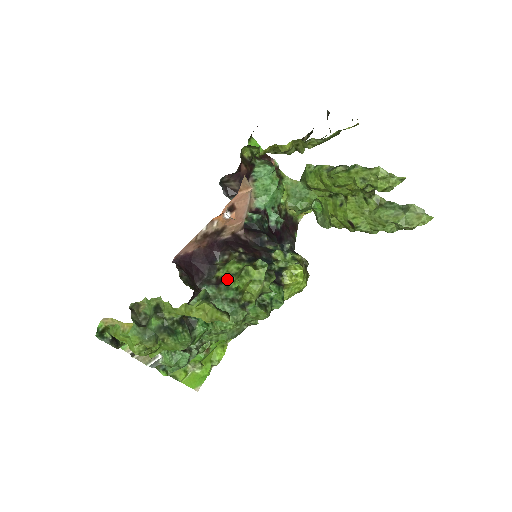
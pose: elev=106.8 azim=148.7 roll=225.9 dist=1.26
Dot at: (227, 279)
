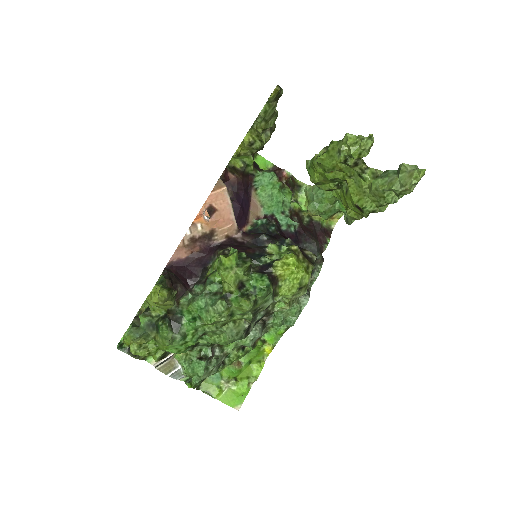
Dot at: (211, 275)
